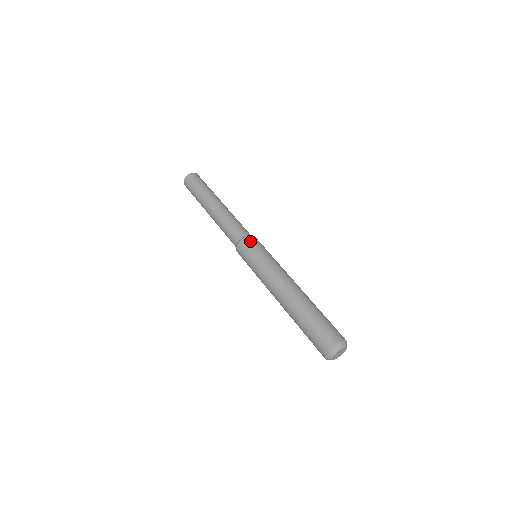
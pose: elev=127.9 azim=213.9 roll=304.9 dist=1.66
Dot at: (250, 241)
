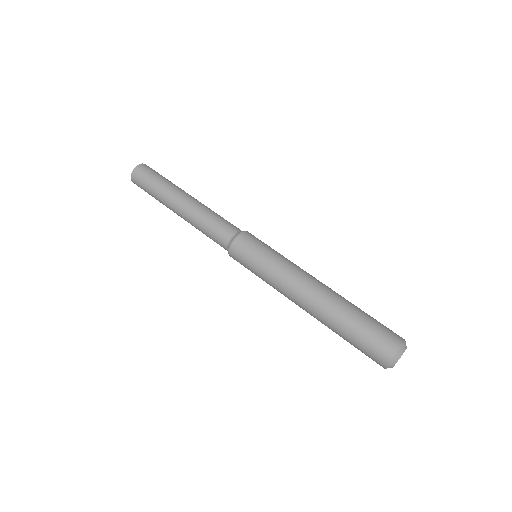
Dot at: (252, 235)
